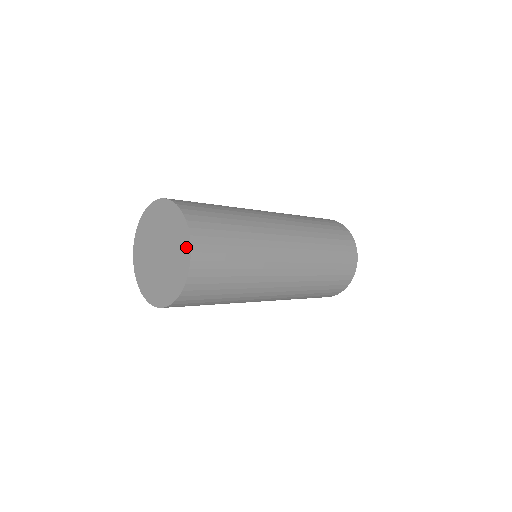
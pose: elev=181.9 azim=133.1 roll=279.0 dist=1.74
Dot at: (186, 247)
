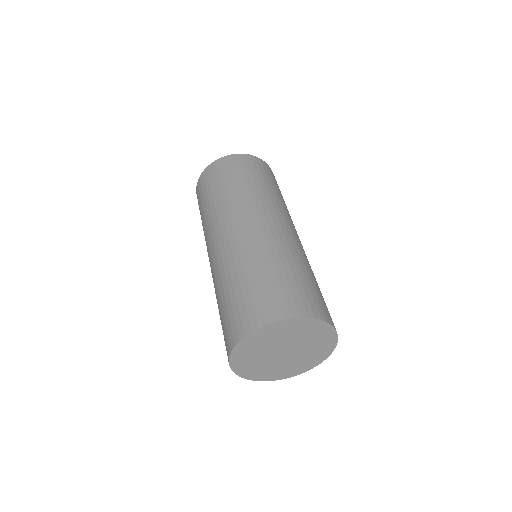
Dot at: (325, 355)
